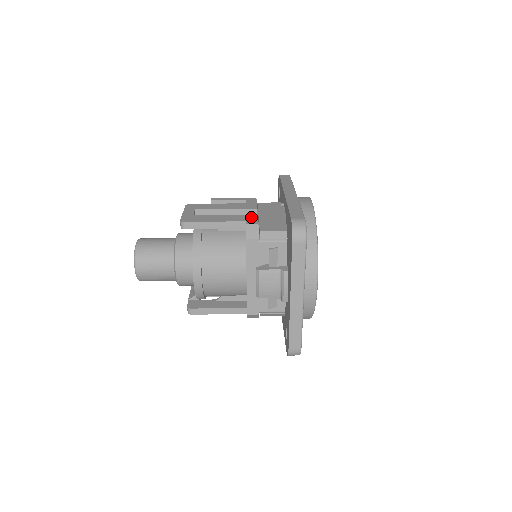
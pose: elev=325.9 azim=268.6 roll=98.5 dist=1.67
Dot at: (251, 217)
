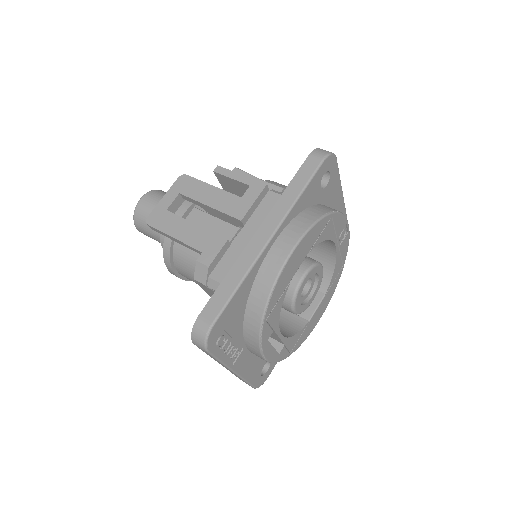
Dot at: (215, 244)
